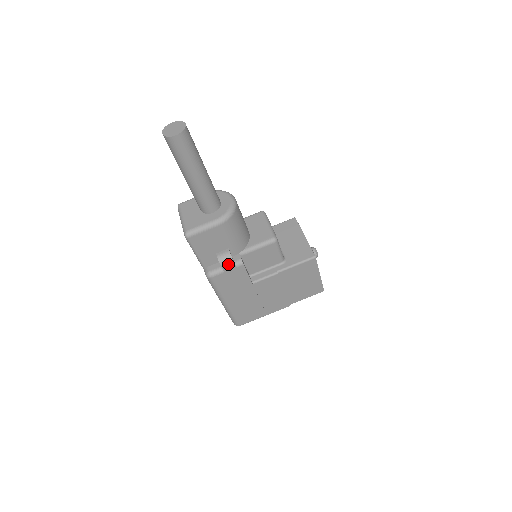
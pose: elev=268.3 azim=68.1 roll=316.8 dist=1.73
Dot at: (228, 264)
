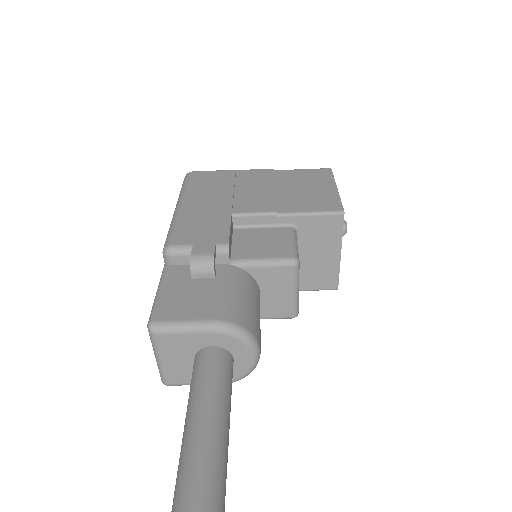
Dot at: occluded
